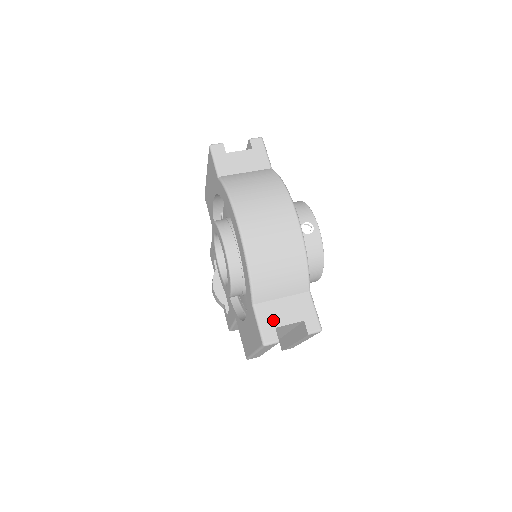
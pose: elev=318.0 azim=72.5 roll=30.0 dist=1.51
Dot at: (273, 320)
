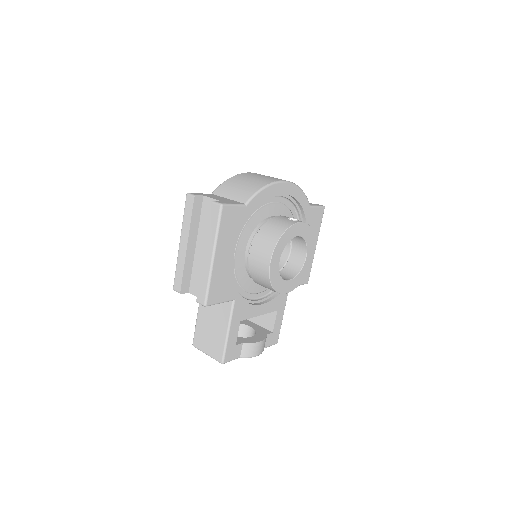
Dot at: (208, 196)
